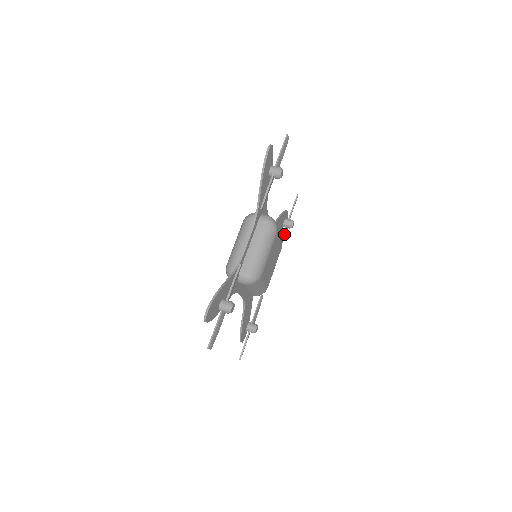
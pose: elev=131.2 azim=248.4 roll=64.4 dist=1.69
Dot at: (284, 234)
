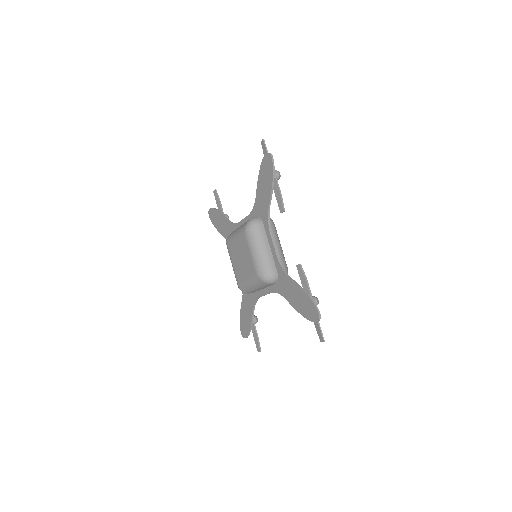
Dot at: occluded
